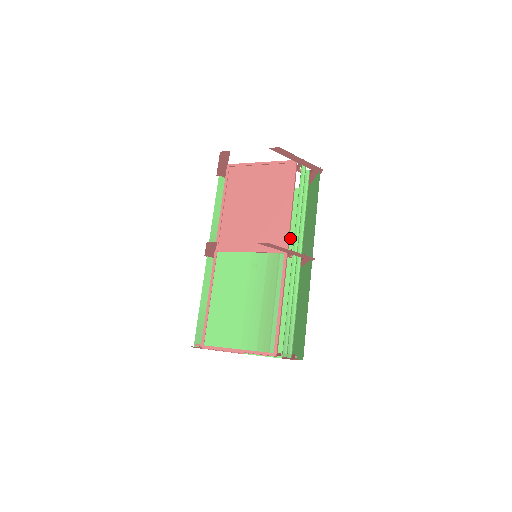
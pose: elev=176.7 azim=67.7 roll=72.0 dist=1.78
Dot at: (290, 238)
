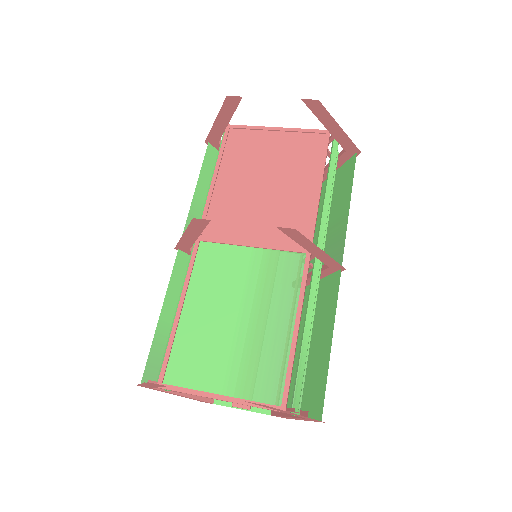
Dot at: occluded
